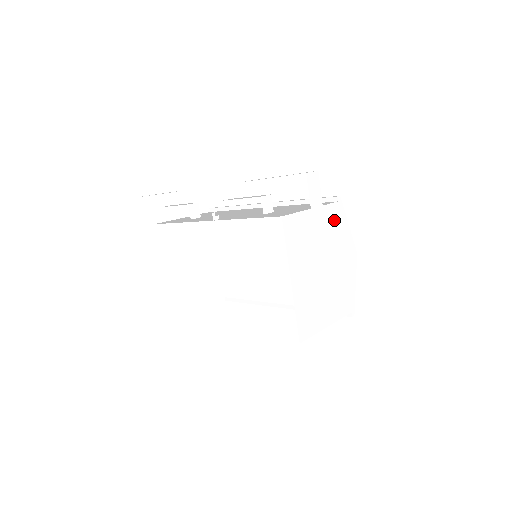
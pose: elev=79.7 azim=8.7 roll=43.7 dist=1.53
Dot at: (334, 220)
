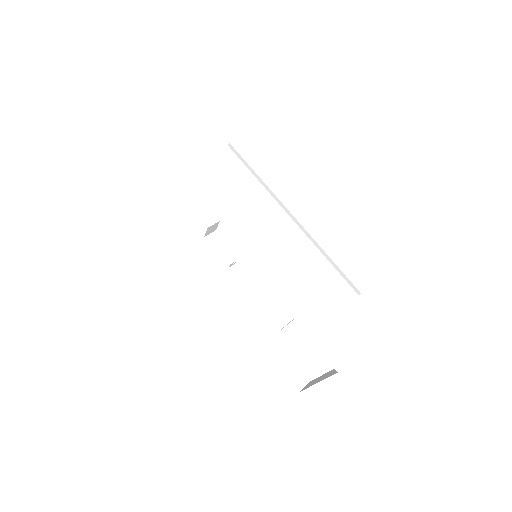
Dot at: occluded
